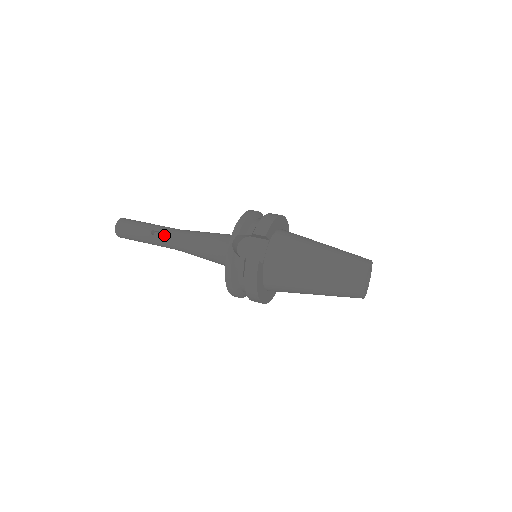
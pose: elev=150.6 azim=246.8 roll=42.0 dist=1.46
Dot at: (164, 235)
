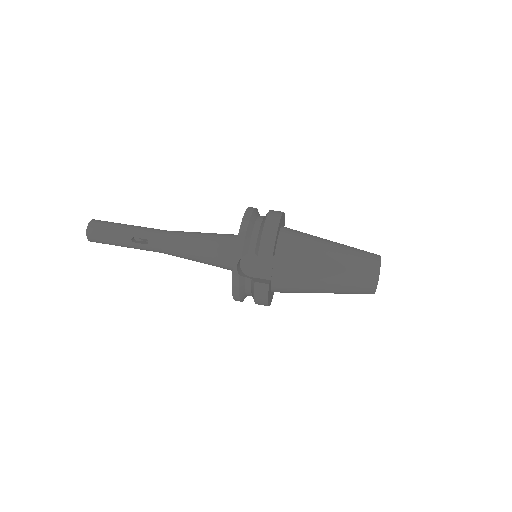
Dot at: (148, 243)
